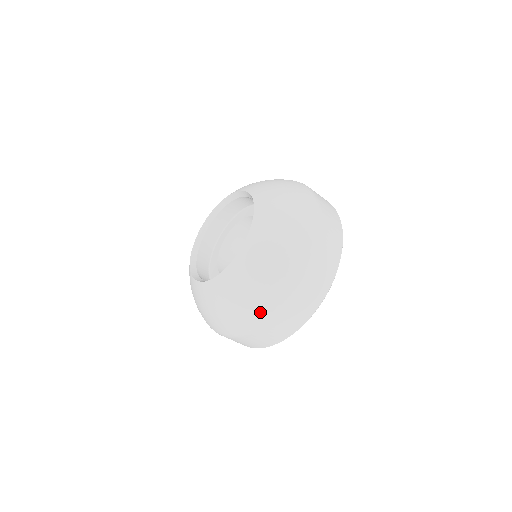
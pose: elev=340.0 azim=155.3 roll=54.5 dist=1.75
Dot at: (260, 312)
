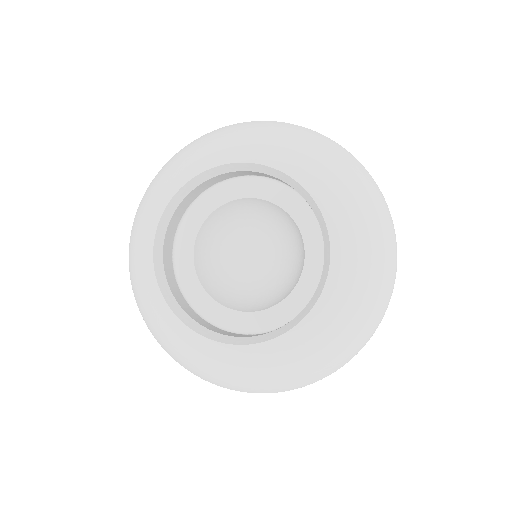
Dot at: (277, 390)
